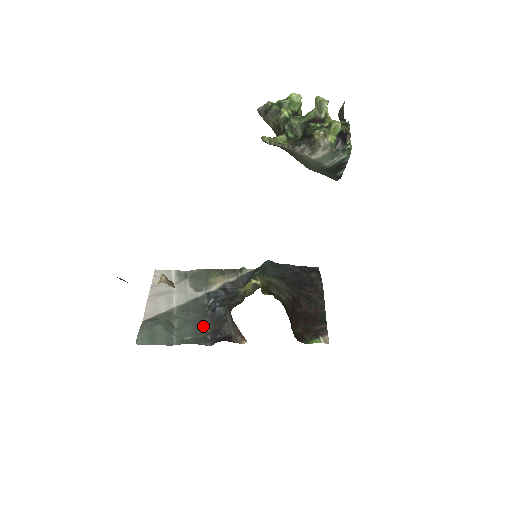
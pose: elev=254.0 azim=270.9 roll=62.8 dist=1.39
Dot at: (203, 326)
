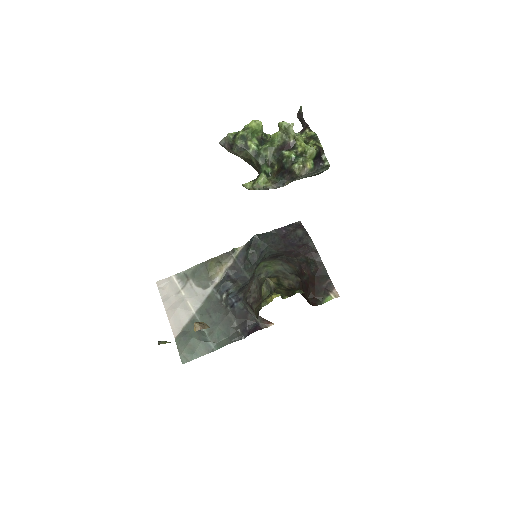
Dot at: (230, 323)
